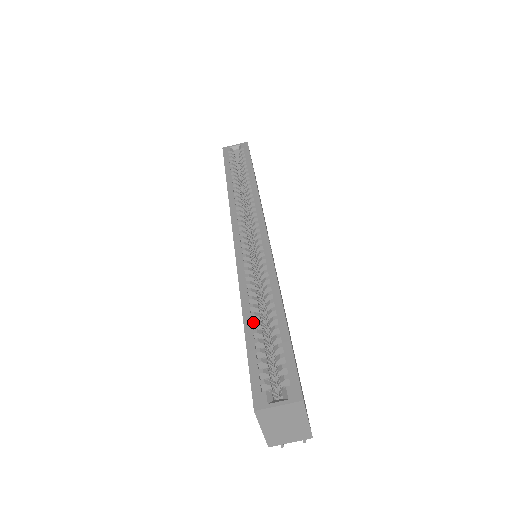
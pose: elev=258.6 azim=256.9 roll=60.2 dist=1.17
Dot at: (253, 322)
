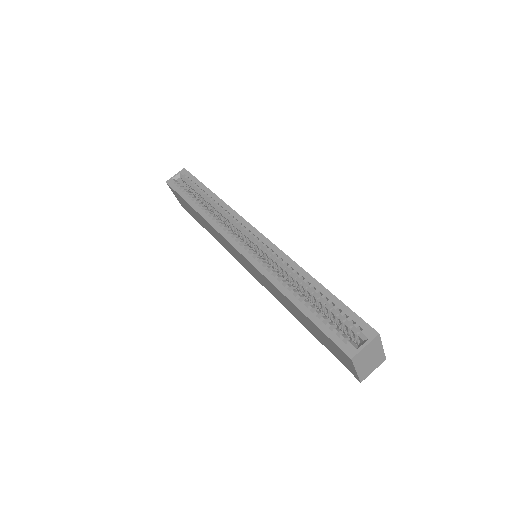
Dot at: (303, 302)
